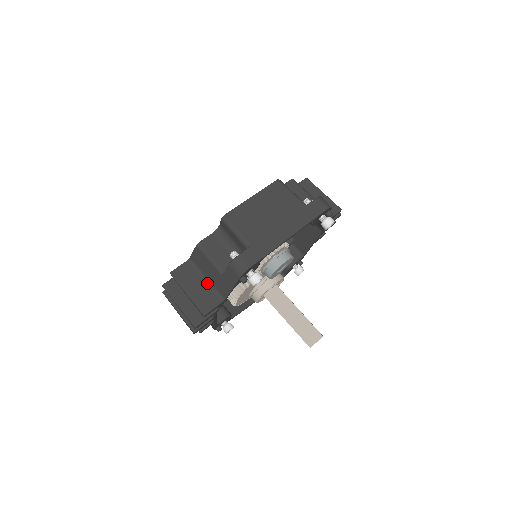
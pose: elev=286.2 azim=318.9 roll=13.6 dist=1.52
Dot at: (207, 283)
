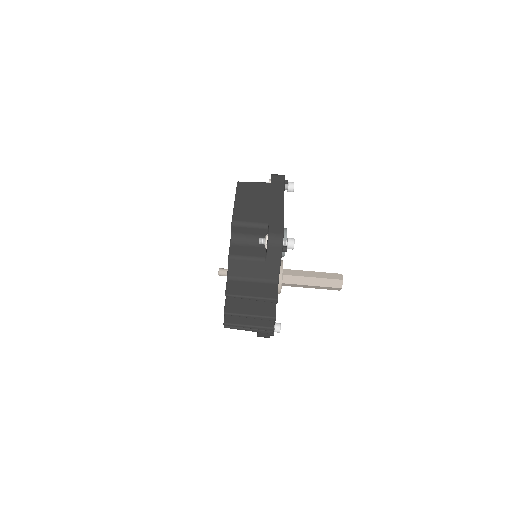
Dot at: (256, 281)
